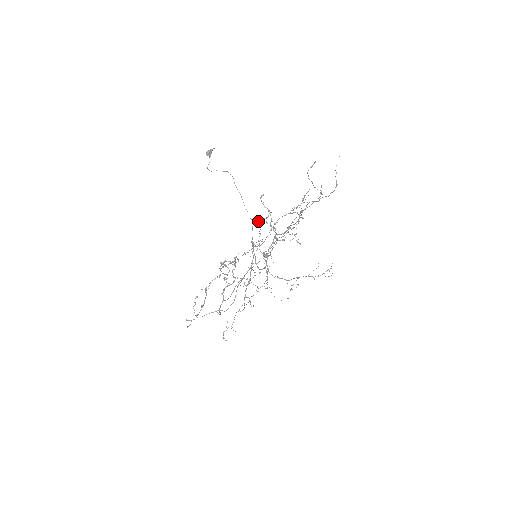
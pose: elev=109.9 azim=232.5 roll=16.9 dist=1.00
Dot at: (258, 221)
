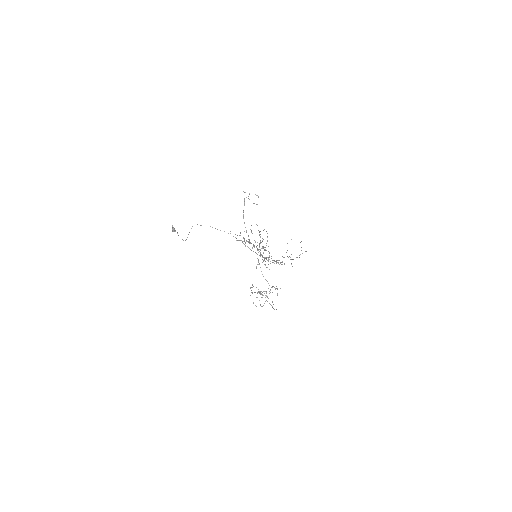
Dot at: occluded
